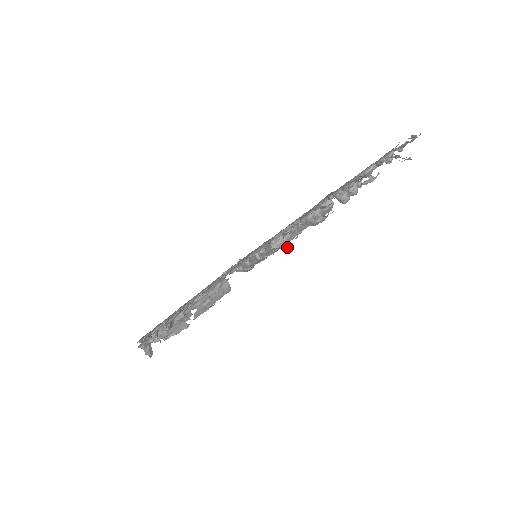
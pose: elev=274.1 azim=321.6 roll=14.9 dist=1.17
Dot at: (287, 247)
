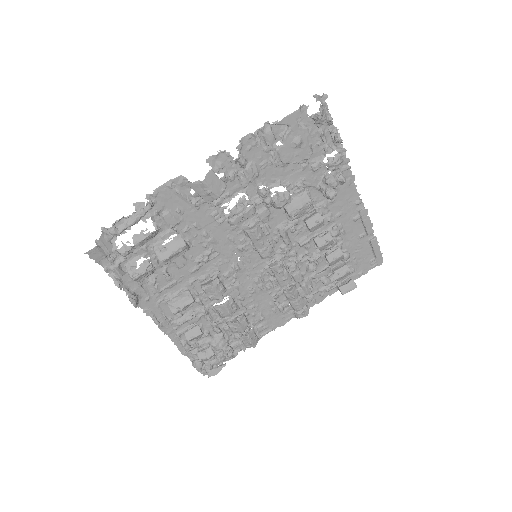
Dot at: (207, 192)
